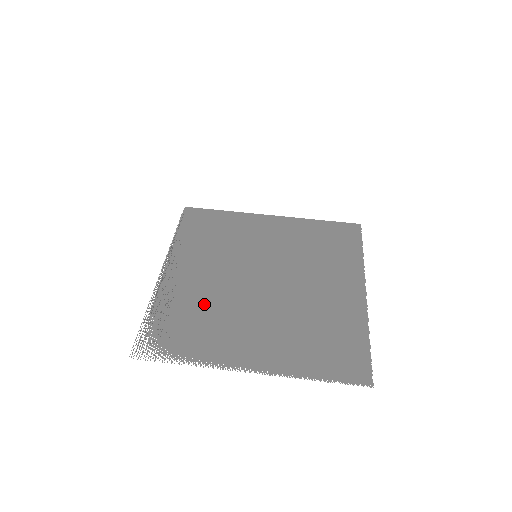
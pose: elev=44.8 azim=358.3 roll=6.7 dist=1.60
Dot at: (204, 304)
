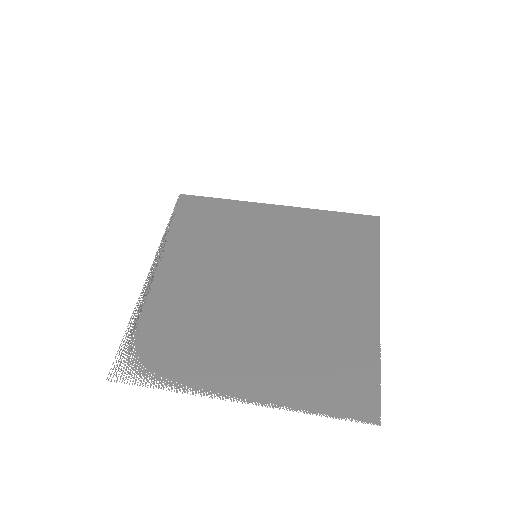
Dot at: (193, 315)
